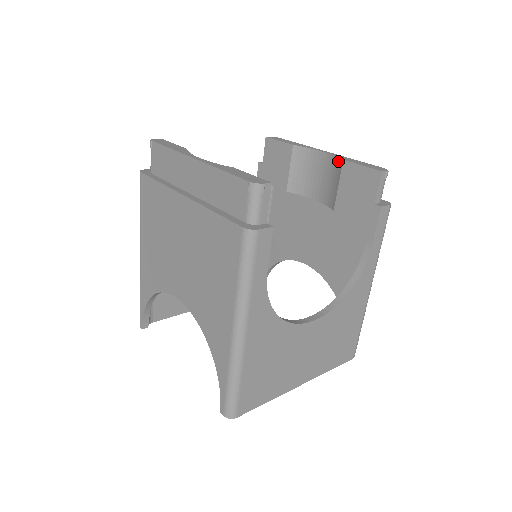
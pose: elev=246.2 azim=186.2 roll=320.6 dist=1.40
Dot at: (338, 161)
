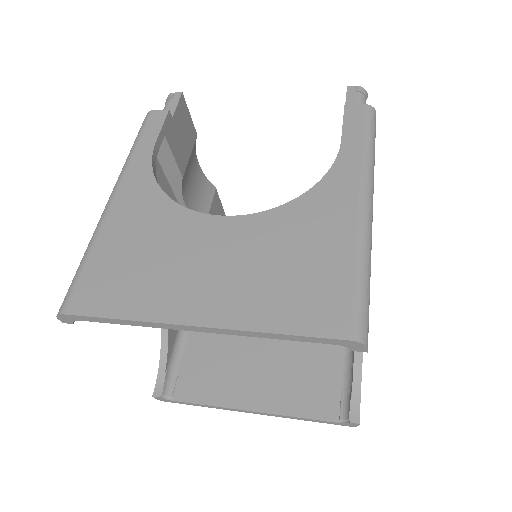
Dot at: occluded
